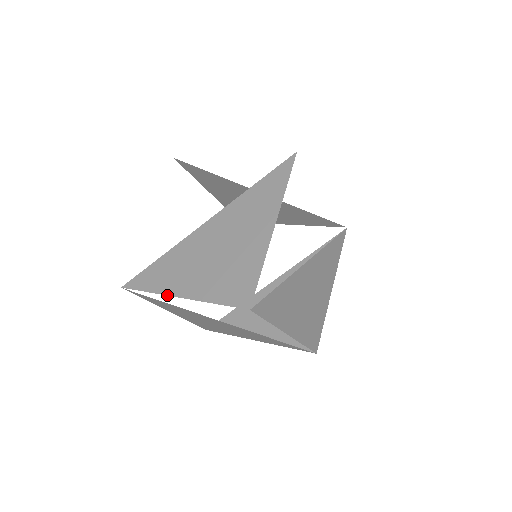
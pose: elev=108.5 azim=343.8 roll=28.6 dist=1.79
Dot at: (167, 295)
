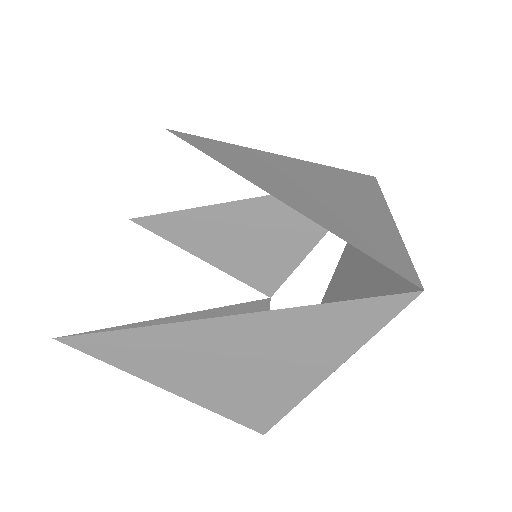
Dot at: occluded
